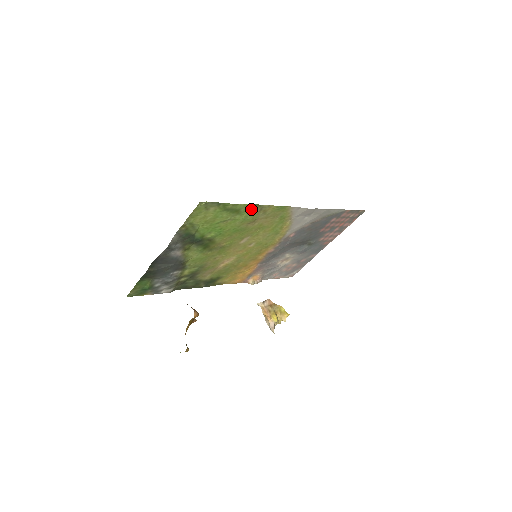
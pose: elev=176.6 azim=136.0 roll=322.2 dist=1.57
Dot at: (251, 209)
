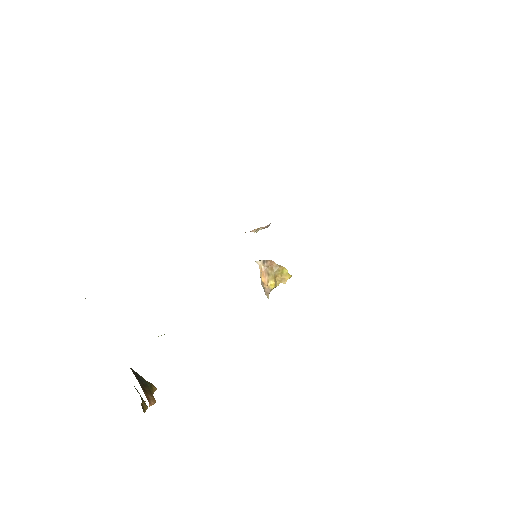
Dot at: occluded
